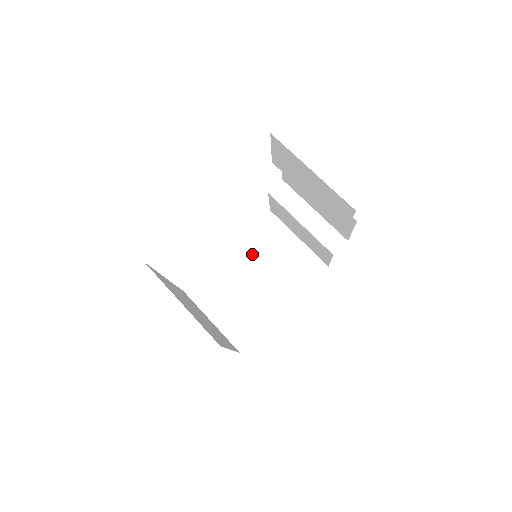
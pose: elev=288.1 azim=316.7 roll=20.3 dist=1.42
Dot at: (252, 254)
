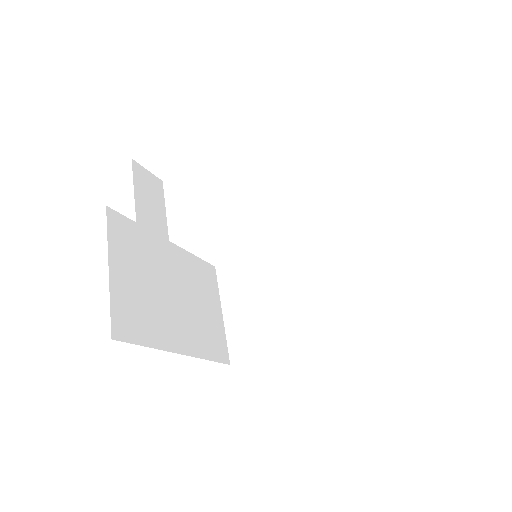
Dot at: (302, 258)
